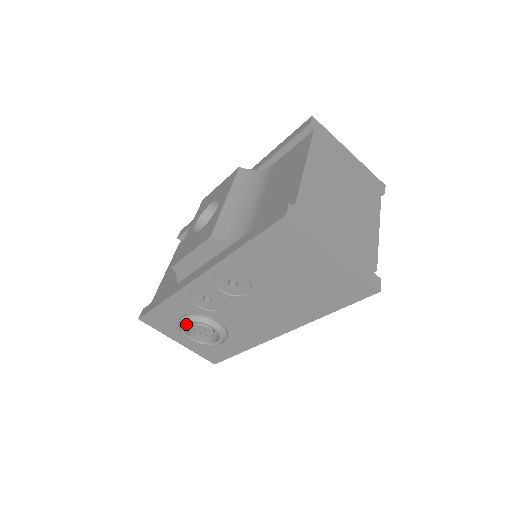
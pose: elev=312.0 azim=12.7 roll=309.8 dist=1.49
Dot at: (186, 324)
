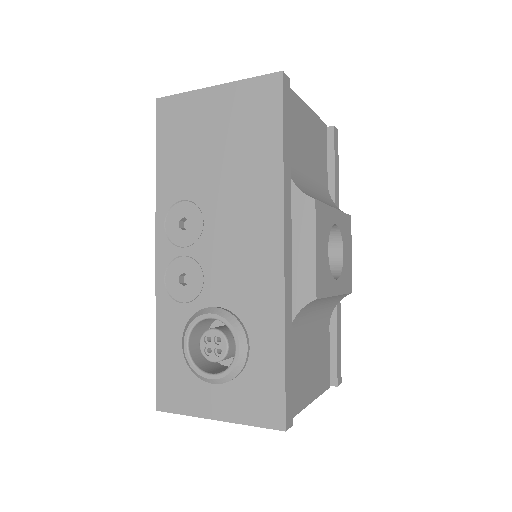
Dot at: (187, 344)
